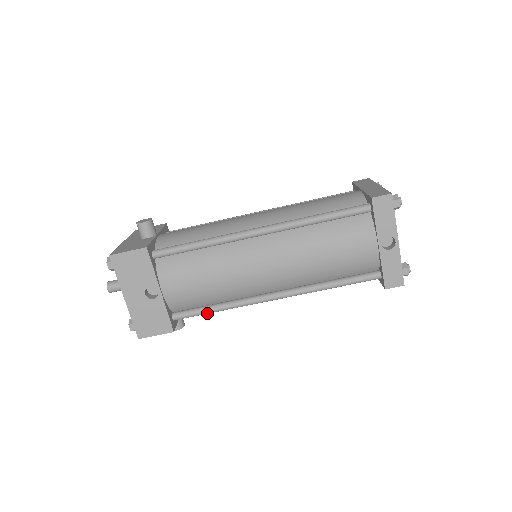
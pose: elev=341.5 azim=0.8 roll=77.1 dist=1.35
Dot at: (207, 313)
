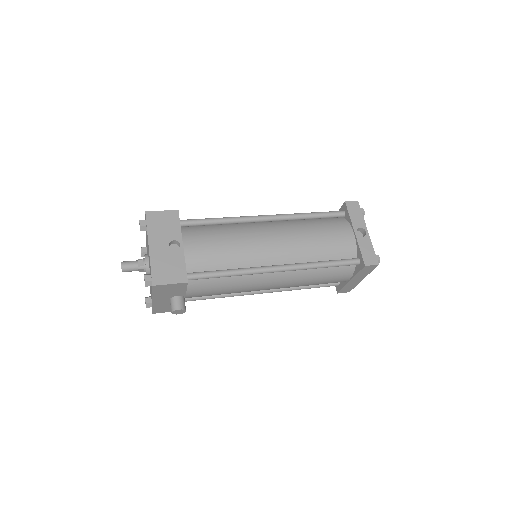
Dot at: (218, 275)
